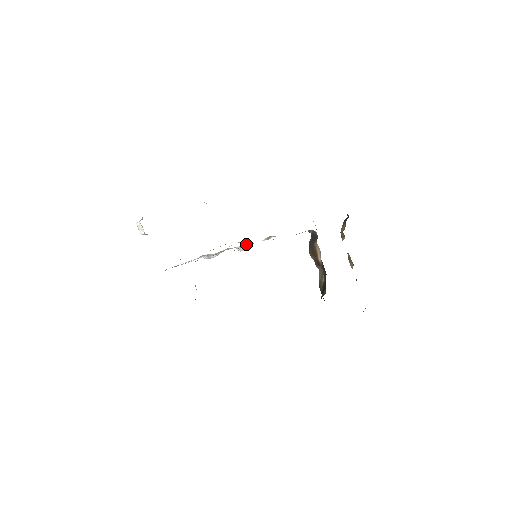
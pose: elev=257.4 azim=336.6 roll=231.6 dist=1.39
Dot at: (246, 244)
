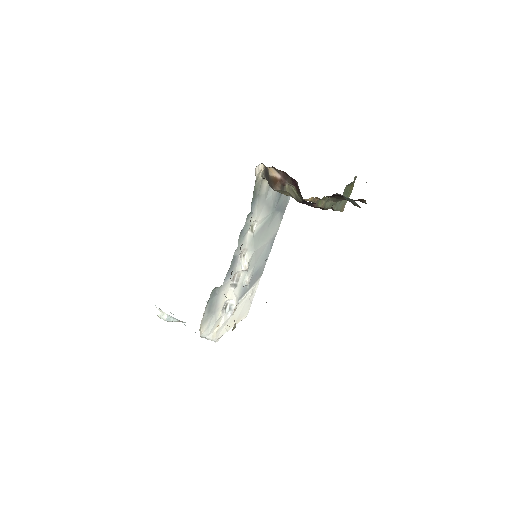
Dot at: (244, 256)
